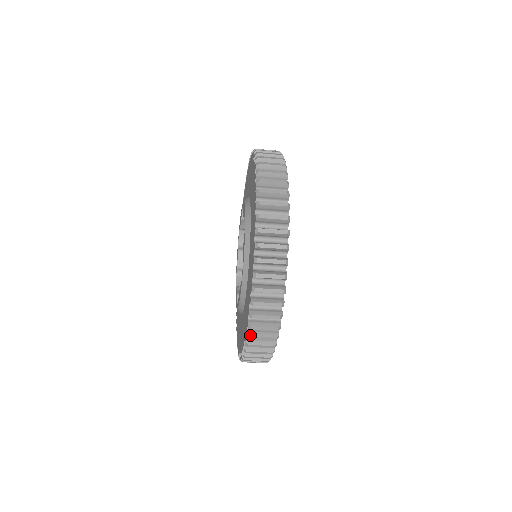
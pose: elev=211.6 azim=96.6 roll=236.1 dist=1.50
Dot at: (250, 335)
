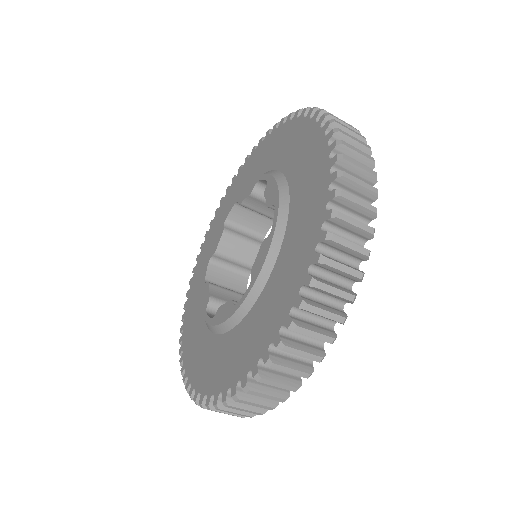
Dot at: (240, 397)
